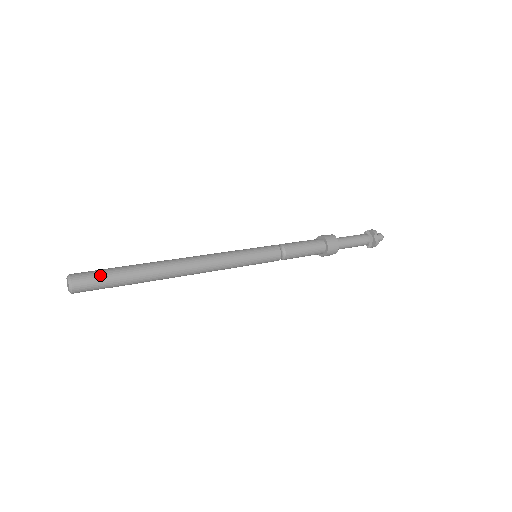
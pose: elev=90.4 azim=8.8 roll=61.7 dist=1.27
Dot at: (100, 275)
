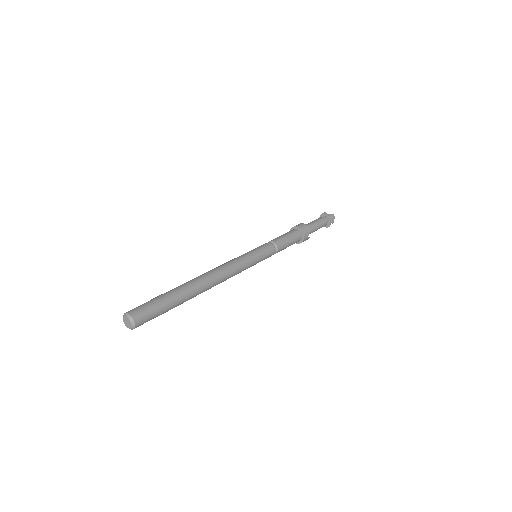
Dot at: (147, 302)
